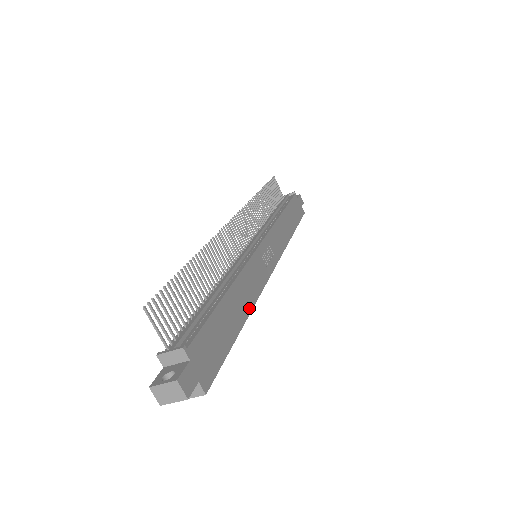
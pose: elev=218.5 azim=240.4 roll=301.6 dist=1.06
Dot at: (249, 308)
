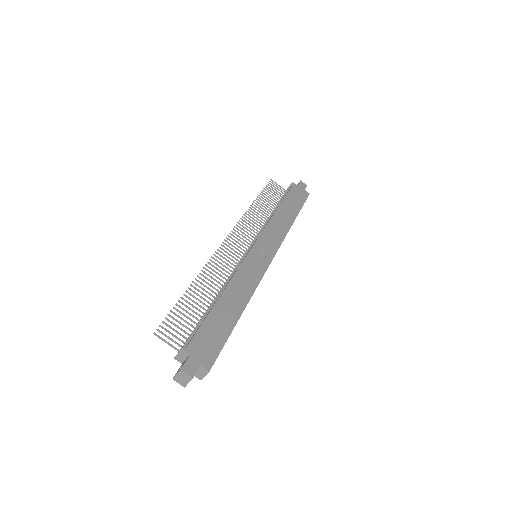
Dot at: (246, 300)
